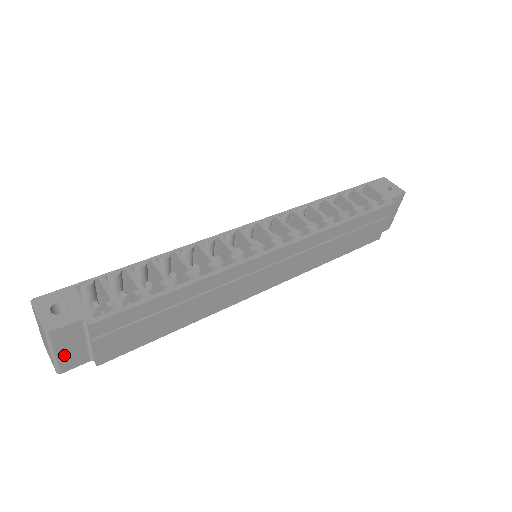
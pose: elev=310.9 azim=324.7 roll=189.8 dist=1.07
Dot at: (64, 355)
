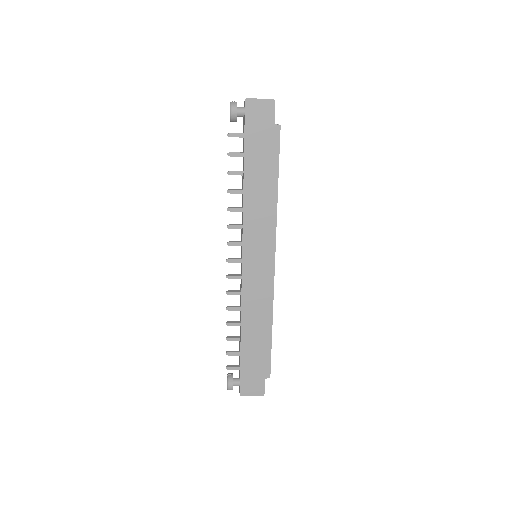
Dot at: occluded
